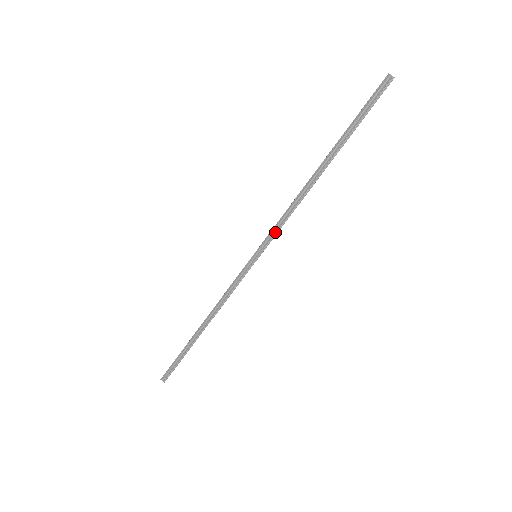
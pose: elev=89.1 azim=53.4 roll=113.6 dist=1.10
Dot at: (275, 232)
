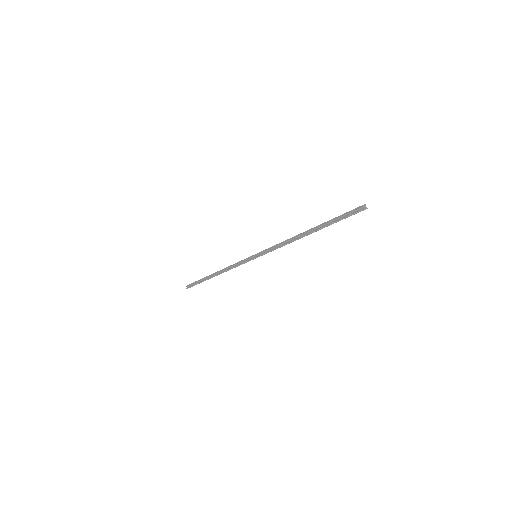
Dot at: (270, 250)
